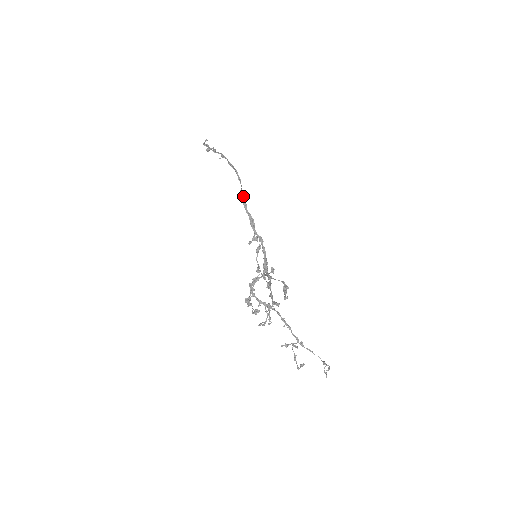
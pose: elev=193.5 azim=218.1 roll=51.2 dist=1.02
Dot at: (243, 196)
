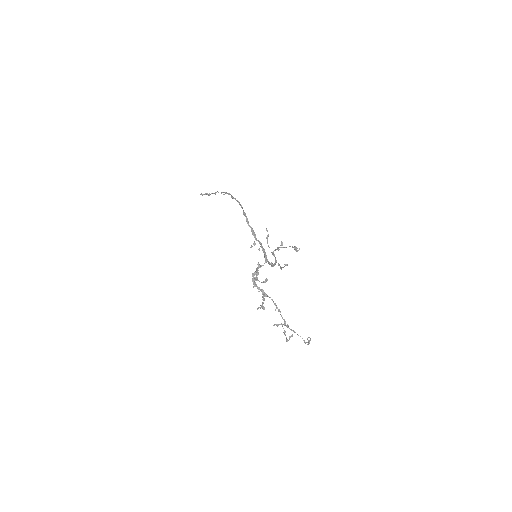
Dot at: (246, 216)
